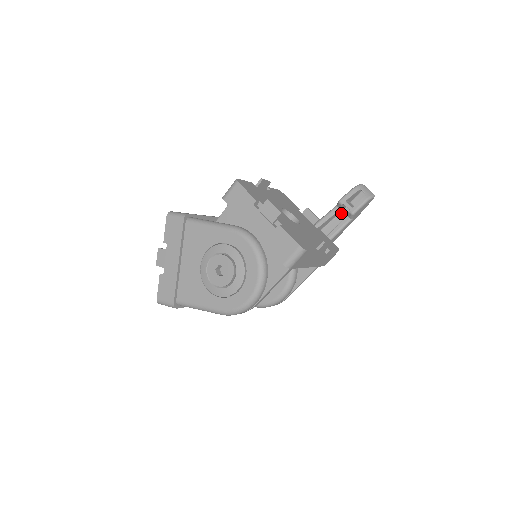
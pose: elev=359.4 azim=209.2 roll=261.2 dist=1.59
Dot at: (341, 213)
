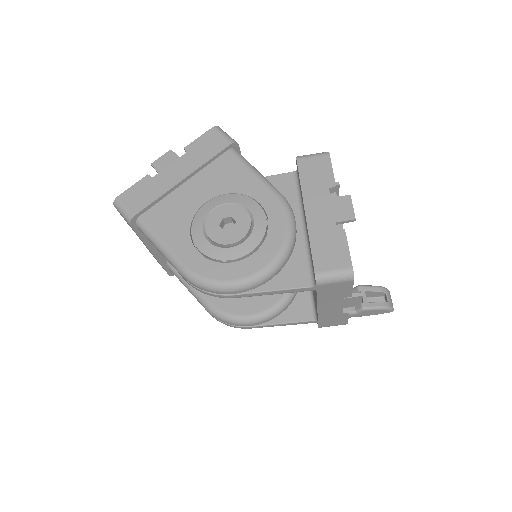
Dot at: occluded
